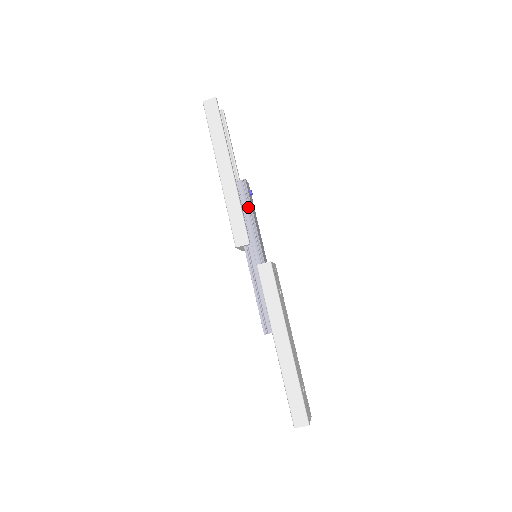
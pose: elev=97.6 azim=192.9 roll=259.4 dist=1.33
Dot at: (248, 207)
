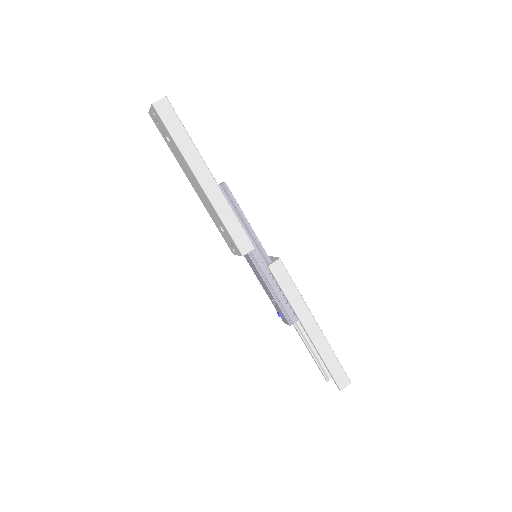
Dot at: (237, 210)
